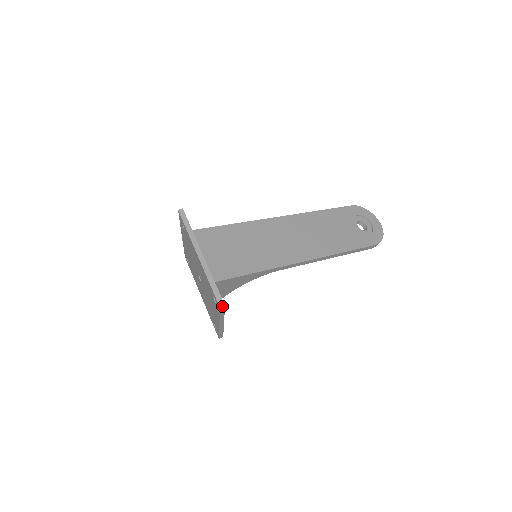
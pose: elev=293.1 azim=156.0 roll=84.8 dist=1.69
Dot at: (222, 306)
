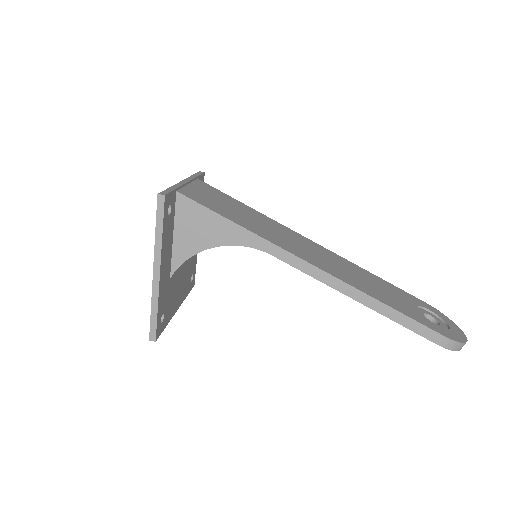
Dot at: (161, 194)
